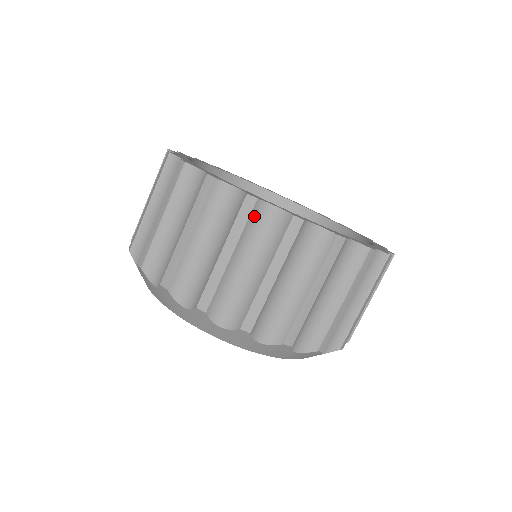
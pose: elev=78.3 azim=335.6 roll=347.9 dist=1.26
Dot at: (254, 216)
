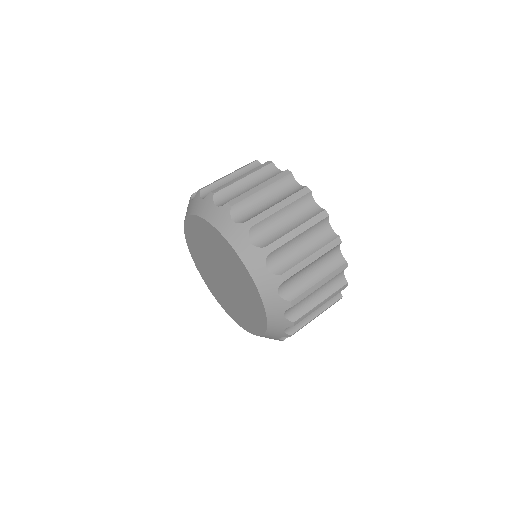
Dot at: (252, 166)
